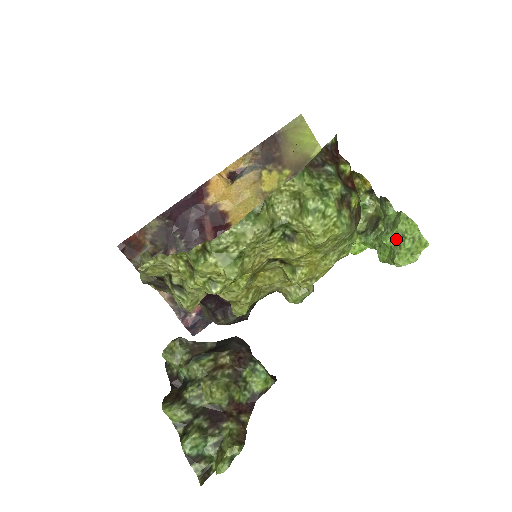
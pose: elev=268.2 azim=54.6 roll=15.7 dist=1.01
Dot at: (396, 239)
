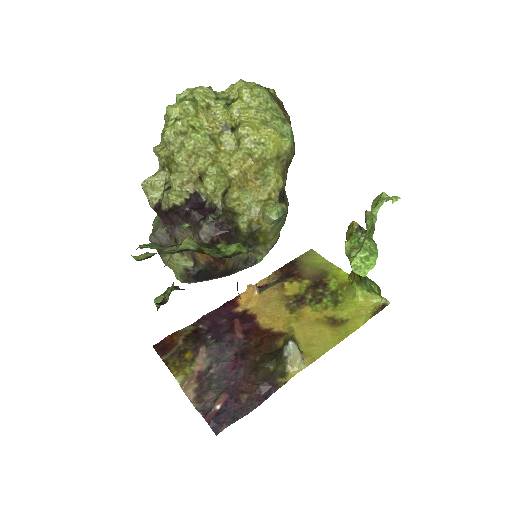
Dot at: occluded
